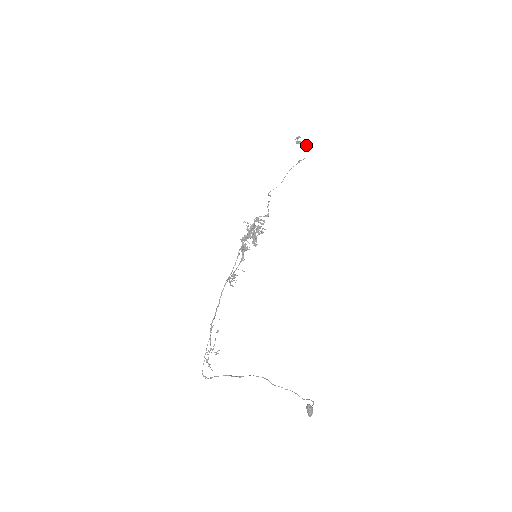
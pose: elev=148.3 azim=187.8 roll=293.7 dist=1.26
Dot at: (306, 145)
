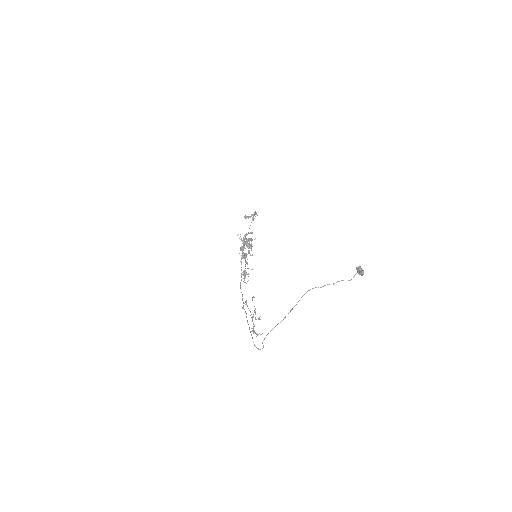
Dot at: (254, 214)
